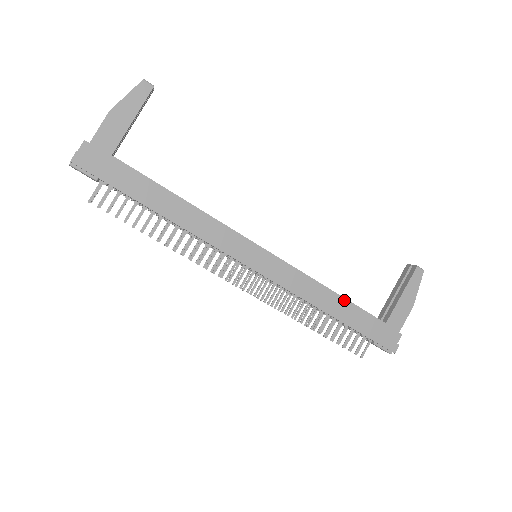
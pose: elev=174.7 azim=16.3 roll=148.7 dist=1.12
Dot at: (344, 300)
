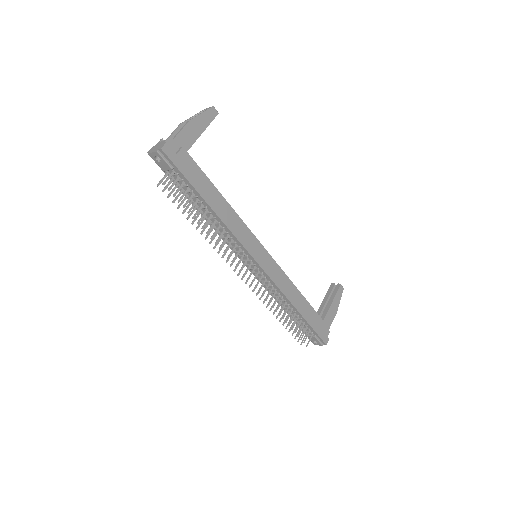
Dot at: (304, 299)
